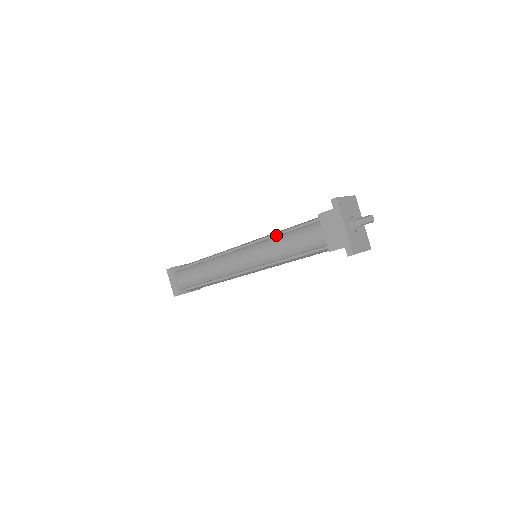
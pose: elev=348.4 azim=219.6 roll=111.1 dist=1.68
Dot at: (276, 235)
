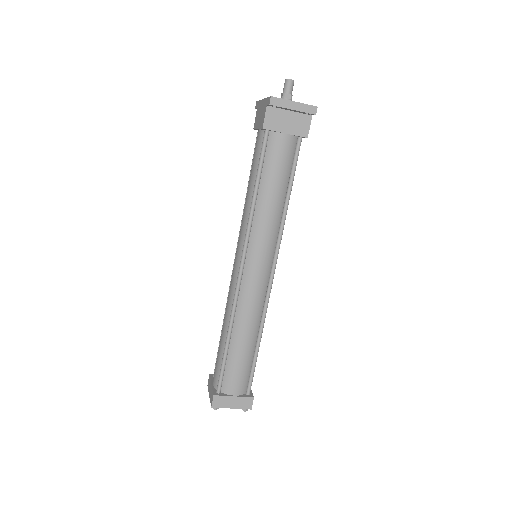
Dot at: occluded
